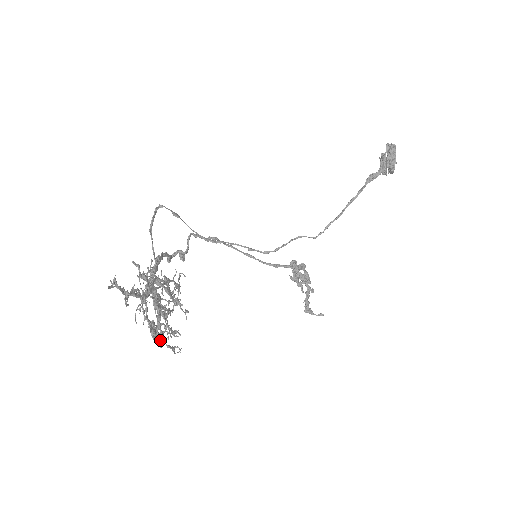
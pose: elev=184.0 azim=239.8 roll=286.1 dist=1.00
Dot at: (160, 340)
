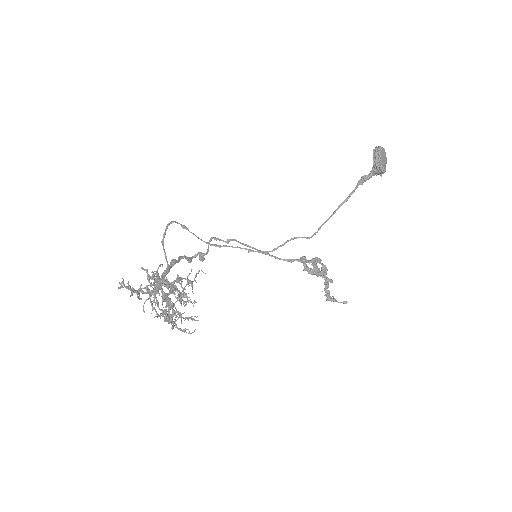
Dot at: (173, 324)
